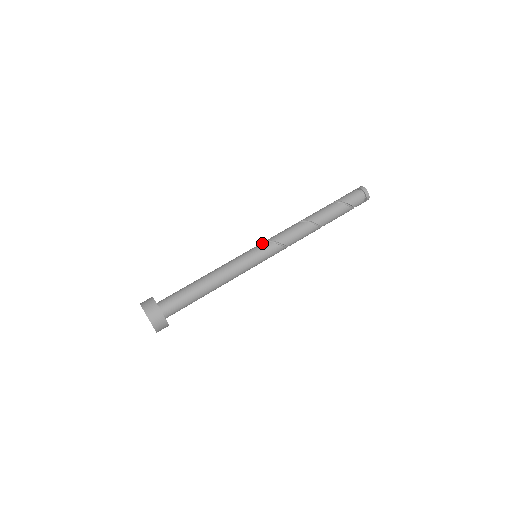
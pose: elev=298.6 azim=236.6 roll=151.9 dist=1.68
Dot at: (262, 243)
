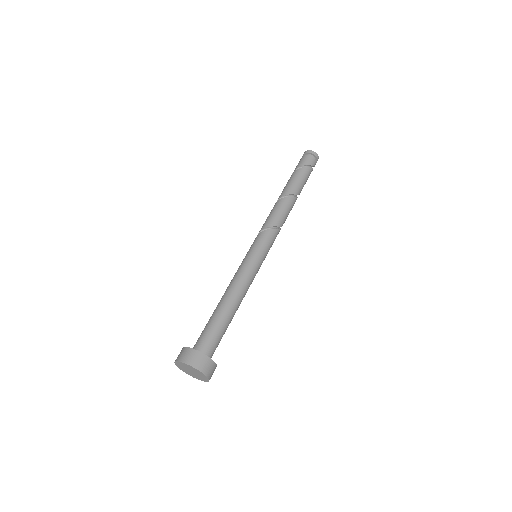
Dot at: occluded
